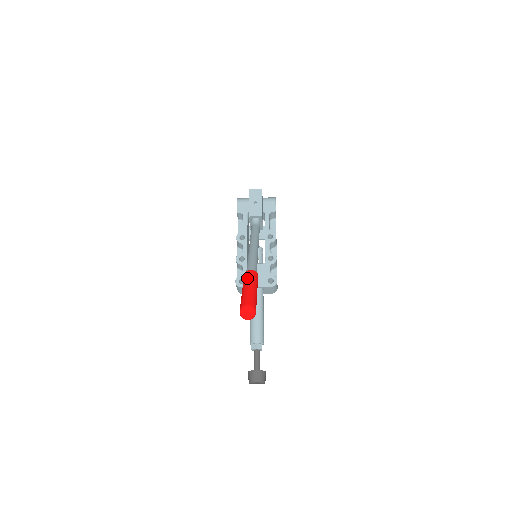
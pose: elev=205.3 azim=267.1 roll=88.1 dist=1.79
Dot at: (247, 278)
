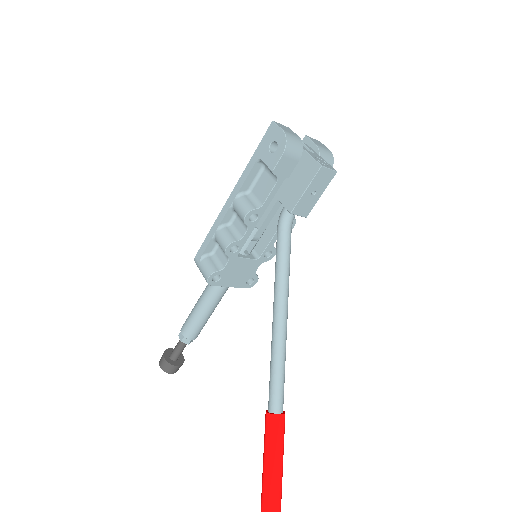
Dot at: (279, 441)
